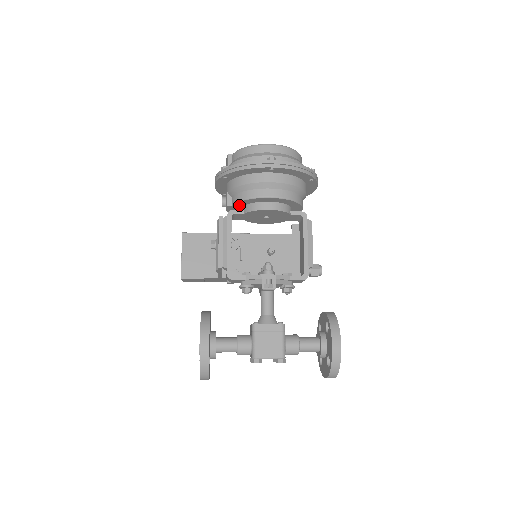
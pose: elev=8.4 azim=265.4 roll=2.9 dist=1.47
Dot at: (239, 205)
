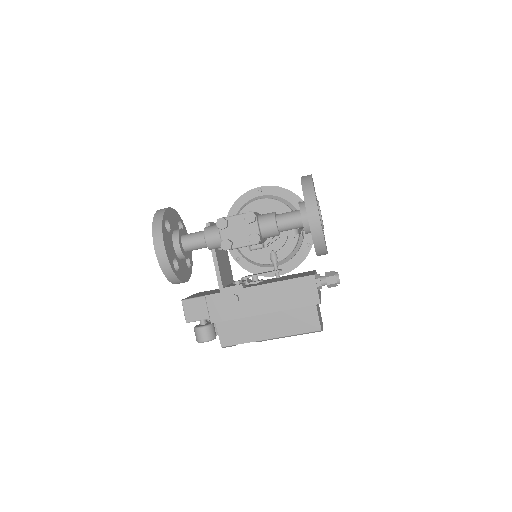
Dot at: occluded
